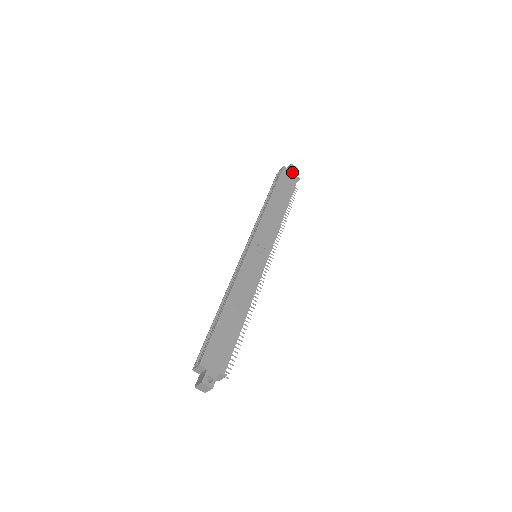
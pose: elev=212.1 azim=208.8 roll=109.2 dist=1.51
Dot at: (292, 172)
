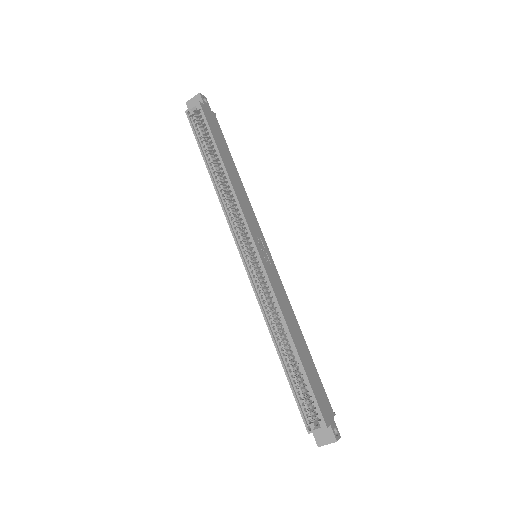
Dot at: (208, 108)
